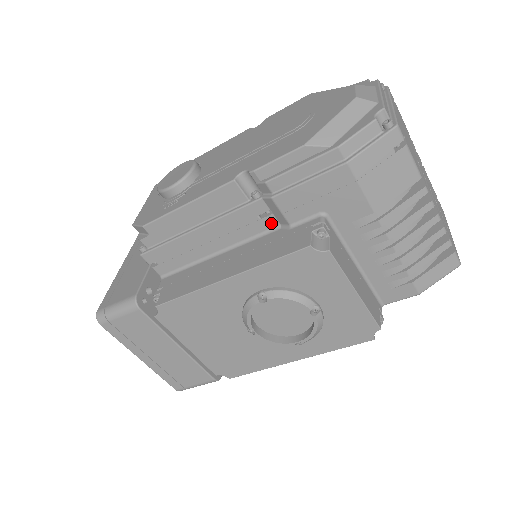
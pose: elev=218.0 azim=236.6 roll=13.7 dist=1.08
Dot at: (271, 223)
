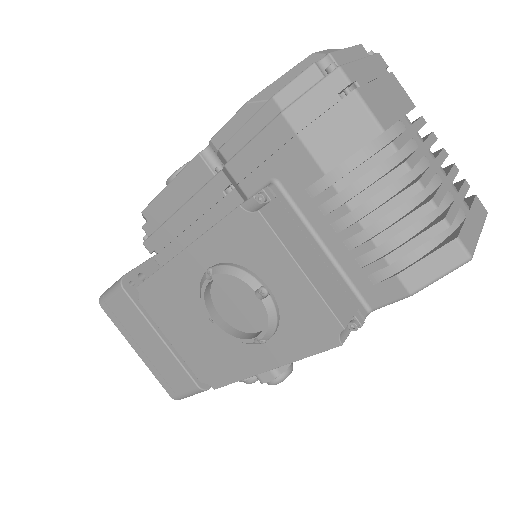
Dot at: (236, 200)
